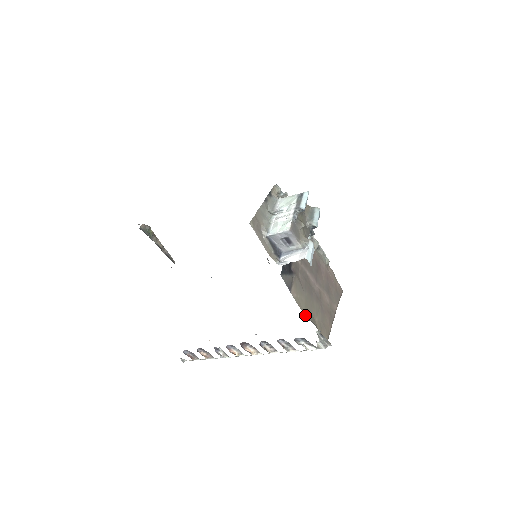
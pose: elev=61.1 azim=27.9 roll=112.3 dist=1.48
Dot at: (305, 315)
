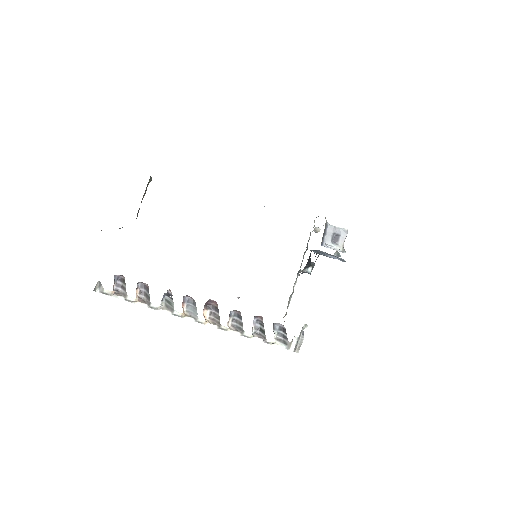
Dot at: occluded
